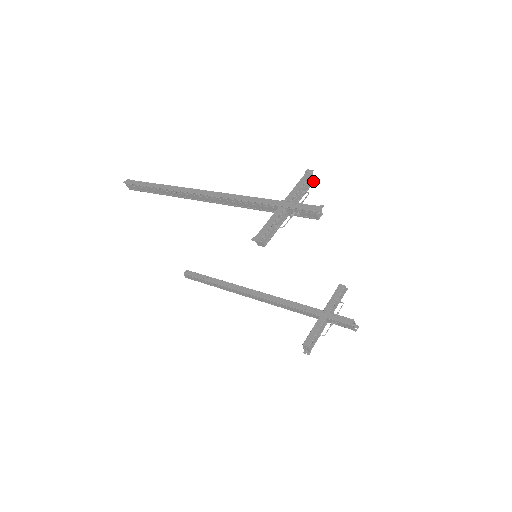
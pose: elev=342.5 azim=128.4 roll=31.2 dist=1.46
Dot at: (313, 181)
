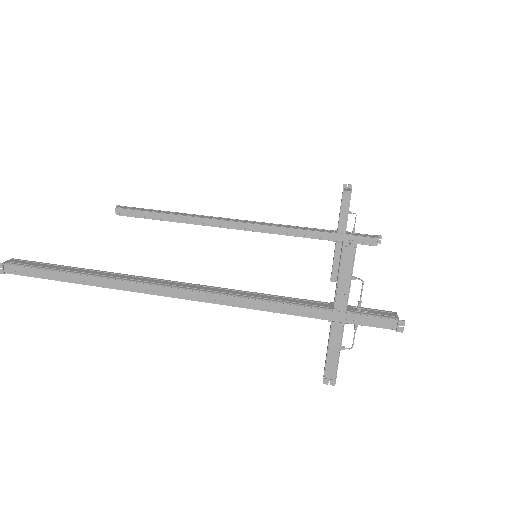
Dot at: occluded
